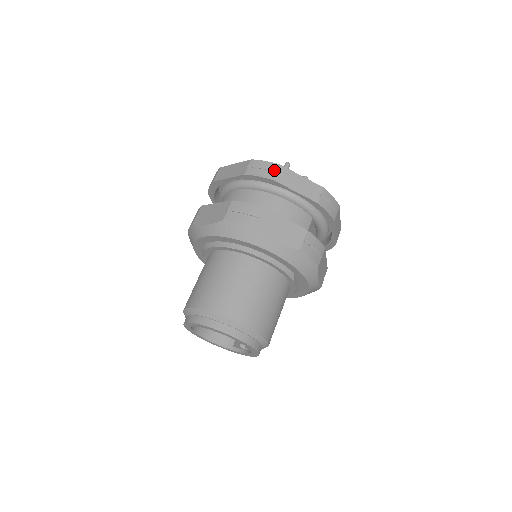
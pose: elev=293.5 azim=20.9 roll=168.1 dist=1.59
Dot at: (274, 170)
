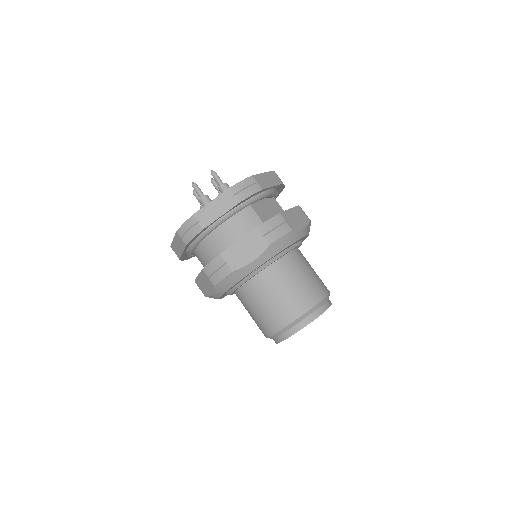
Dot at: (194, 223)
